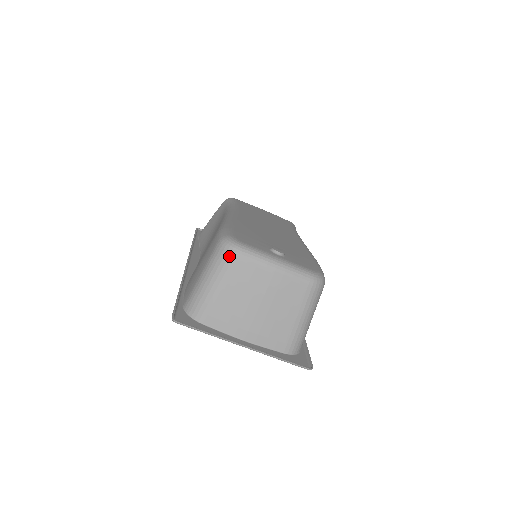
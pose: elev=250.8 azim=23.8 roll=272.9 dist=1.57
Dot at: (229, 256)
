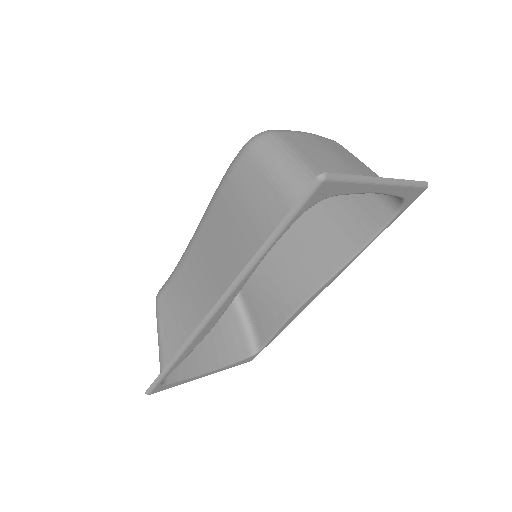
Dot at: (273, 136)
